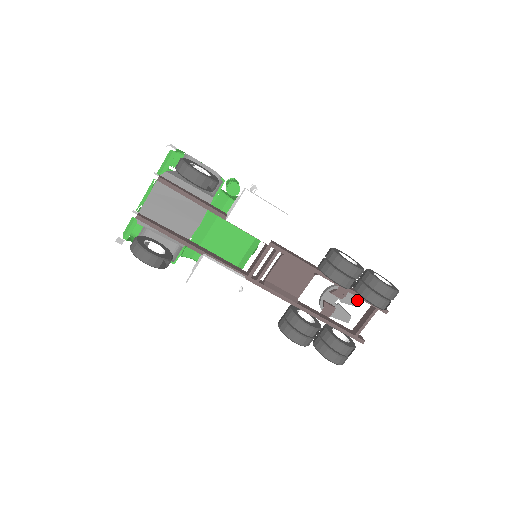
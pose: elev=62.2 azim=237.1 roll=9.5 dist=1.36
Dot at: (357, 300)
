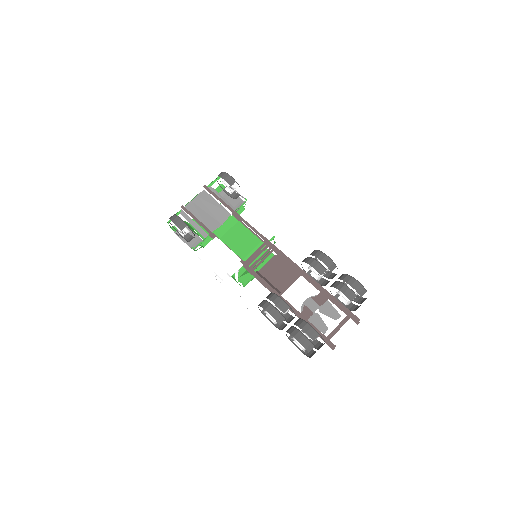
Dot at: (335, 313)
